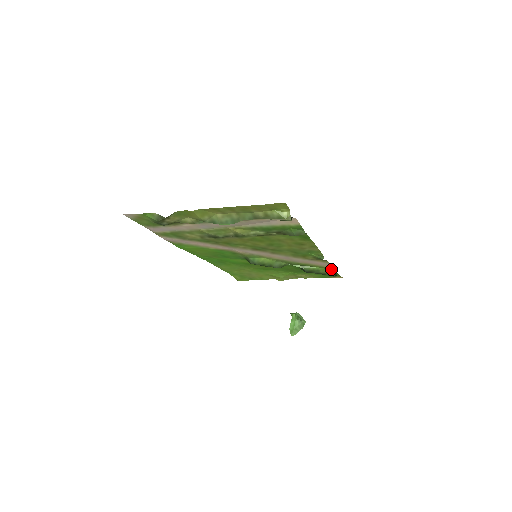
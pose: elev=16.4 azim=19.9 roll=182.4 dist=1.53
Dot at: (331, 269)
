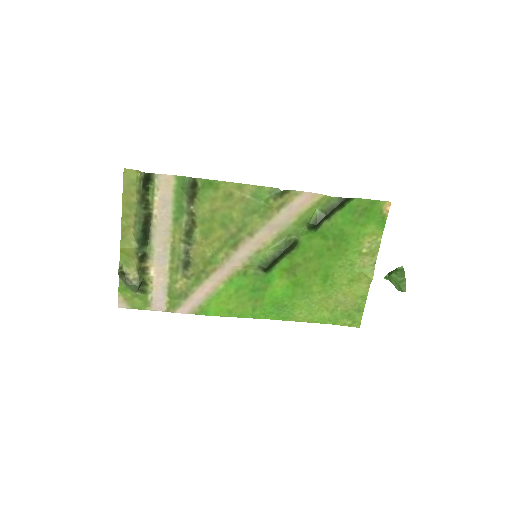
Dot at: (329, 198)
